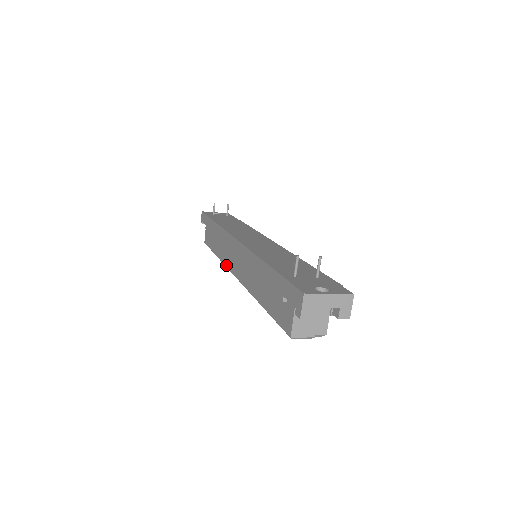
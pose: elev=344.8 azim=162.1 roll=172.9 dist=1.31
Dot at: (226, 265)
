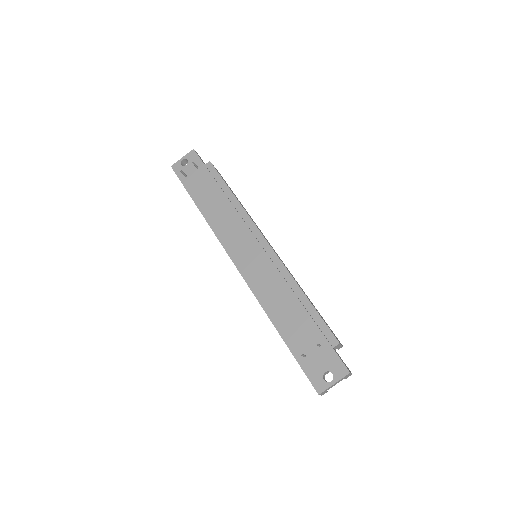
Dot at: occluded
